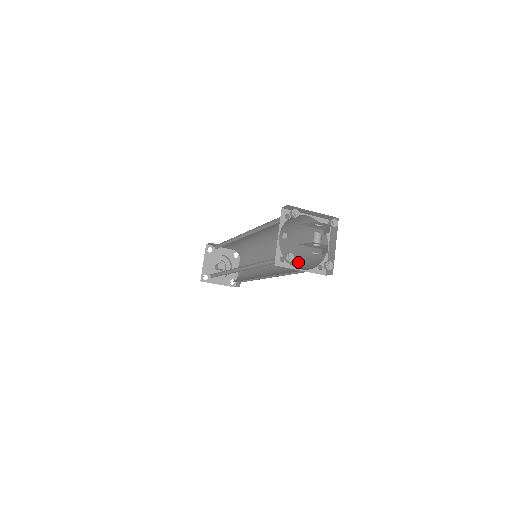
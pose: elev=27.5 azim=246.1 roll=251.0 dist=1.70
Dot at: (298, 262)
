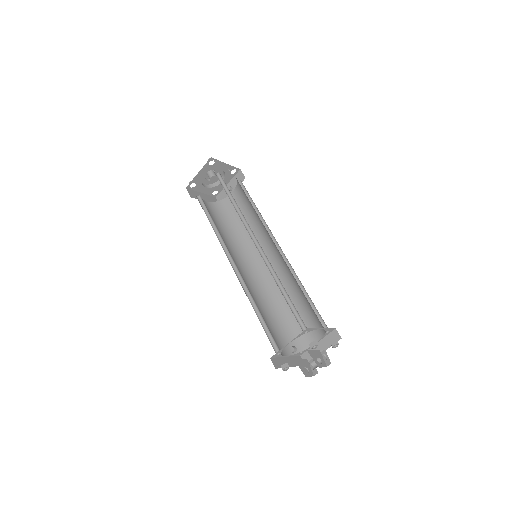
Dot at: (287, 306)
